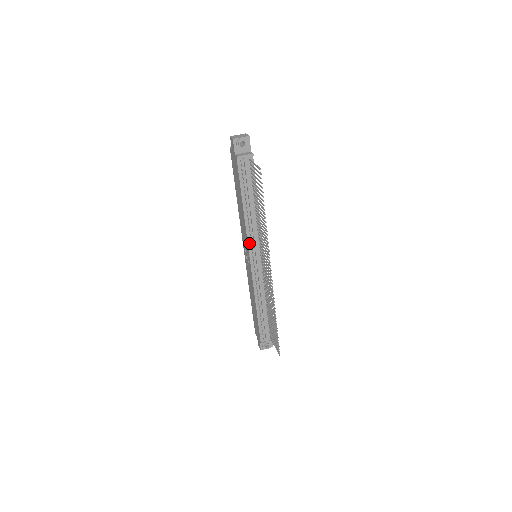
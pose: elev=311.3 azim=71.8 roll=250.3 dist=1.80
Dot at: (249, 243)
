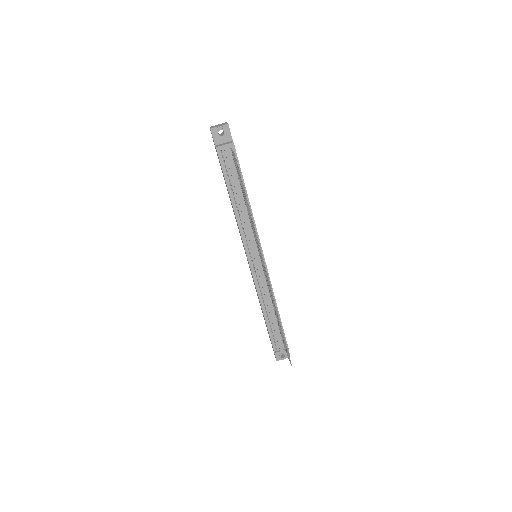
Dot at: (244, 242)
